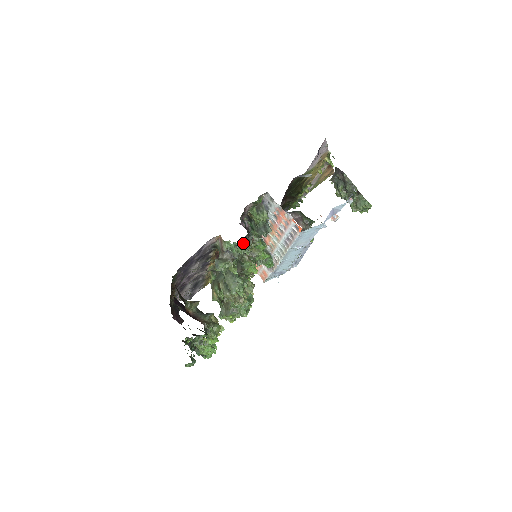
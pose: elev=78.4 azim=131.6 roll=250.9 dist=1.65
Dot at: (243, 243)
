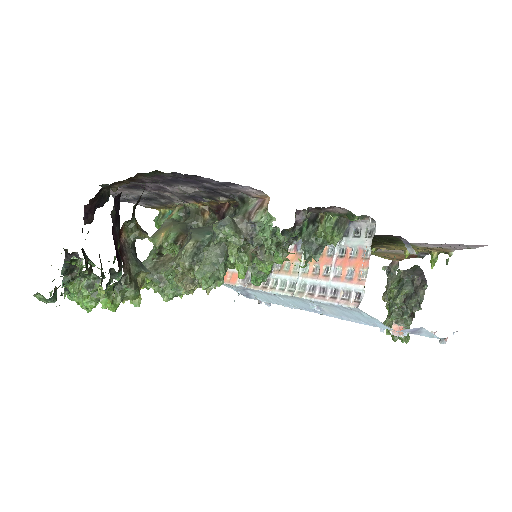
Dot at: occluded
